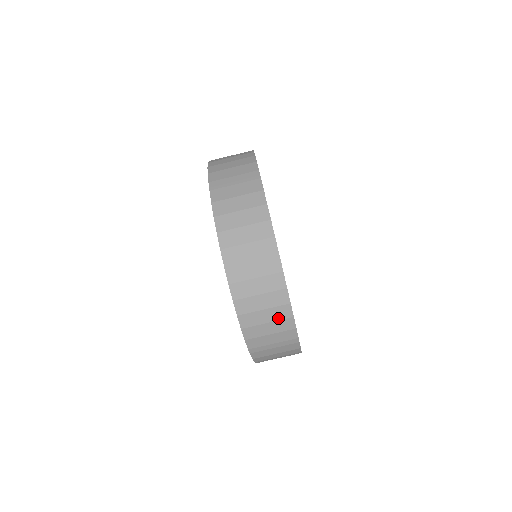
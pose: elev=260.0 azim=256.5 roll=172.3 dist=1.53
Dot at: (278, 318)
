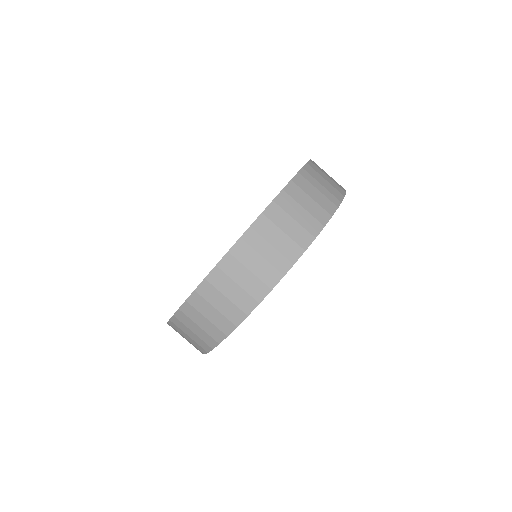
Dot at: (195, 345)
